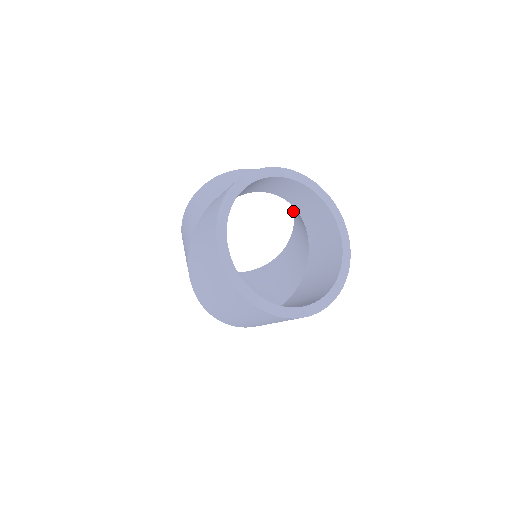
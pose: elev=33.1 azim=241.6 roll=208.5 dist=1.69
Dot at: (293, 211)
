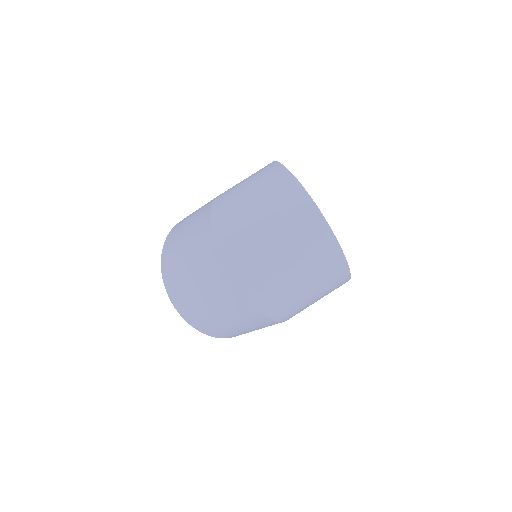
Dot at: occluded
